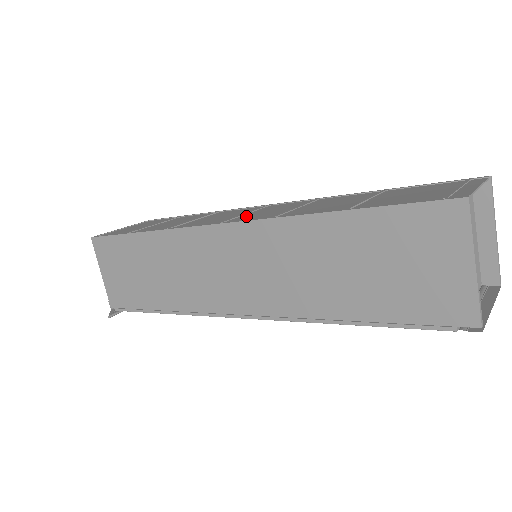
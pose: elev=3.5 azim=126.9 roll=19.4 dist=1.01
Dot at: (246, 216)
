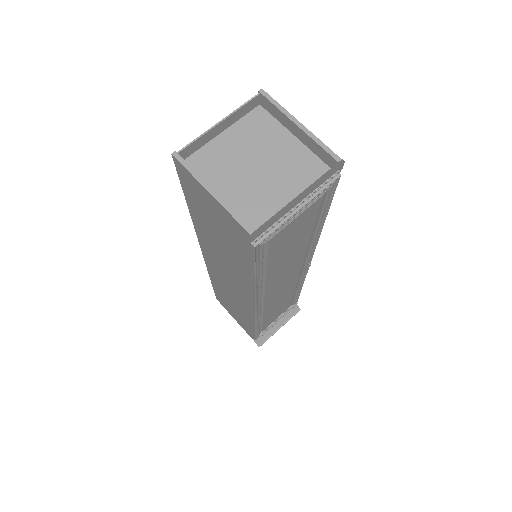
Dot at: occluded
